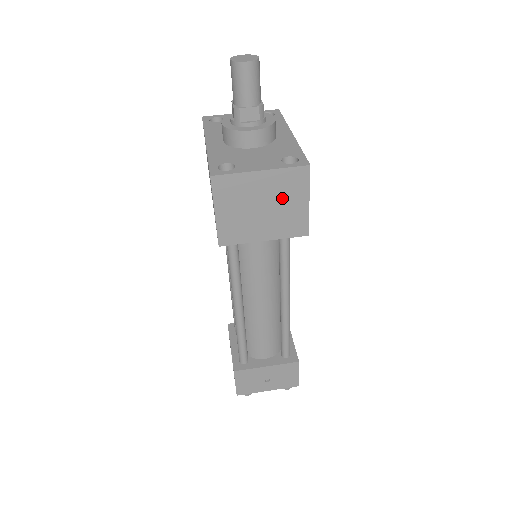
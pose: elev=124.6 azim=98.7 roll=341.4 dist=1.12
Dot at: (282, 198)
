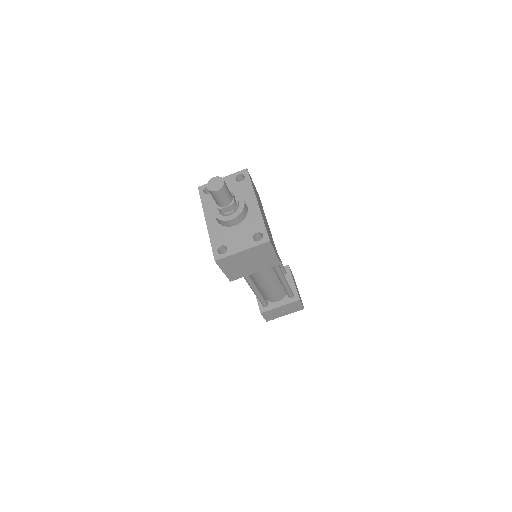
Dot at: (259, 256)
